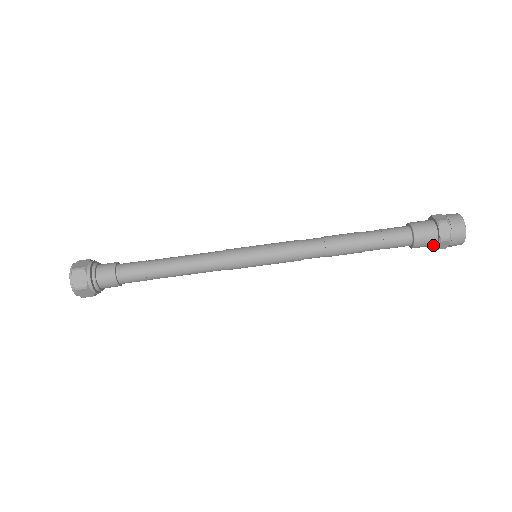
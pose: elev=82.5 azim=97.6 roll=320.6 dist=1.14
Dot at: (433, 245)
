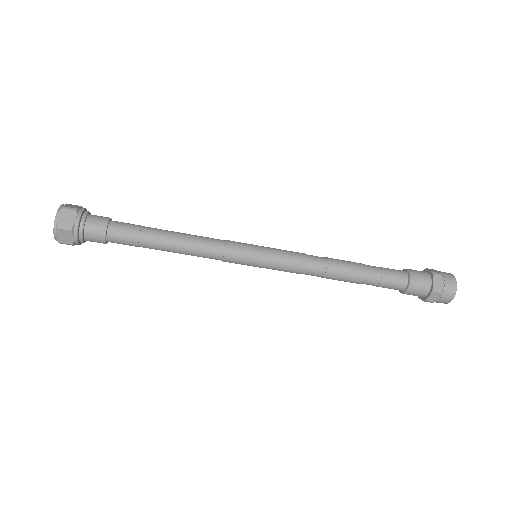
Dot at: occluded
